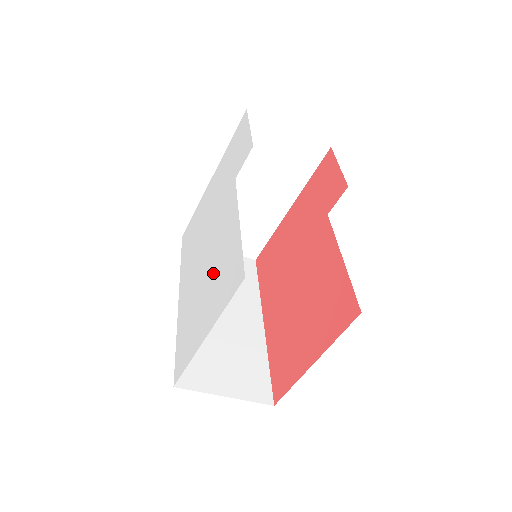
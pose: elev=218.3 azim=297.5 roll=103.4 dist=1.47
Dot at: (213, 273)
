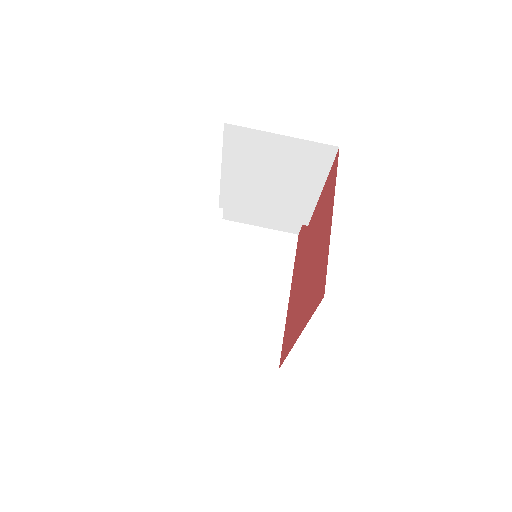
Dot at: occluded
